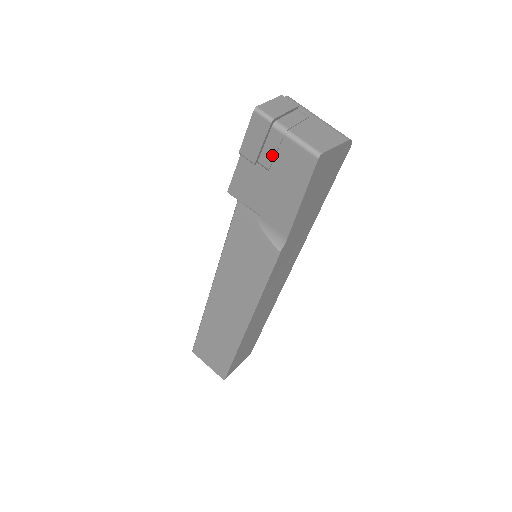
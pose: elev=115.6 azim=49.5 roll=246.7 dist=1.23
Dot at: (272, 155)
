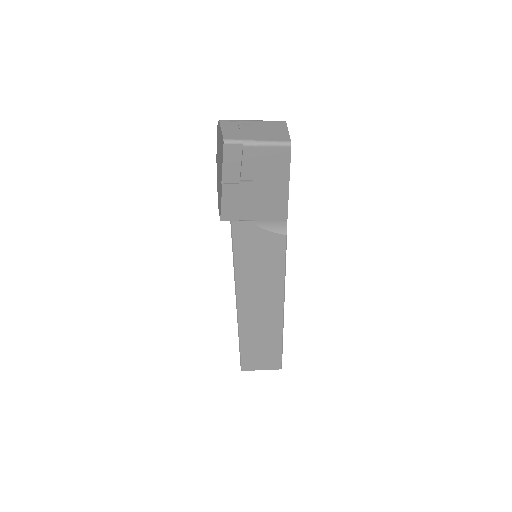
Dot at: (251, 167)
